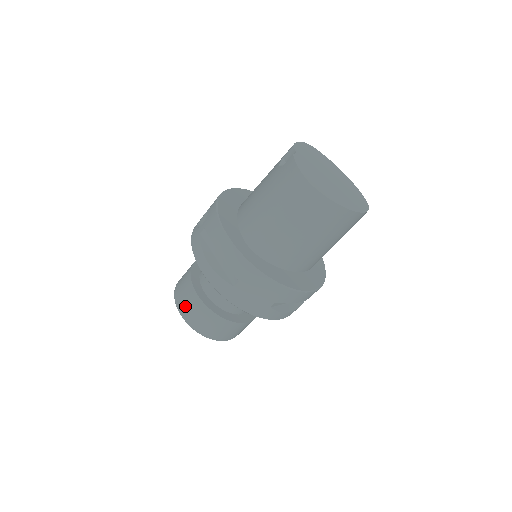
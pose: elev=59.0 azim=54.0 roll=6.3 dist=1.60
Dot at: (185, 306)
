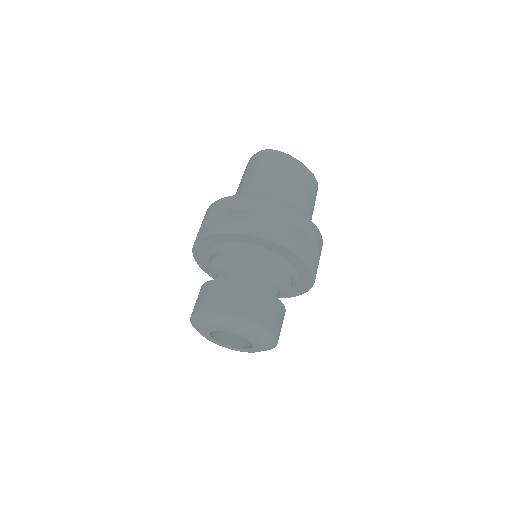
Dot at: (208, 300)
